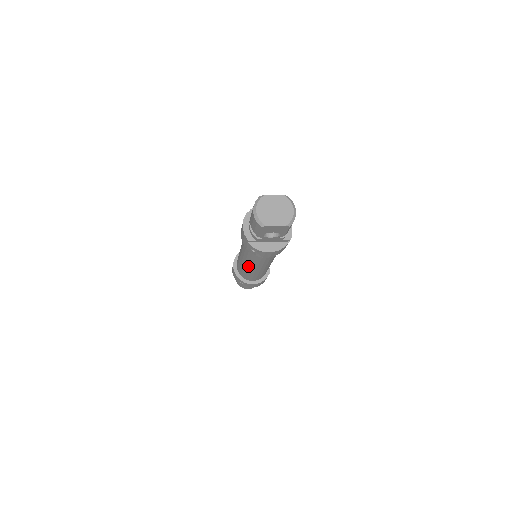
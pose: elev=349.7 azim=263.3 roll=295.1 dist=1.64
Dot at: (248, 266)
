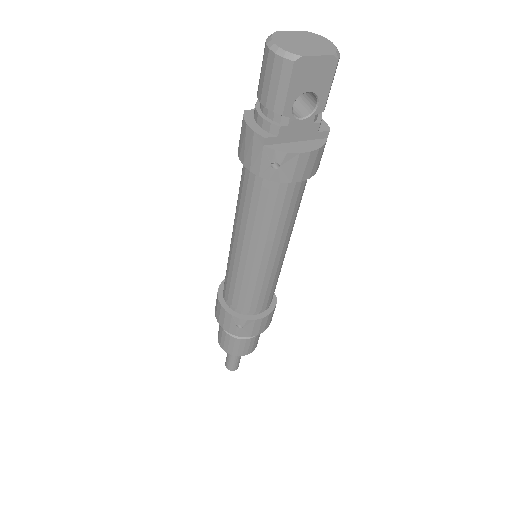
Dot at: (254, 258)
